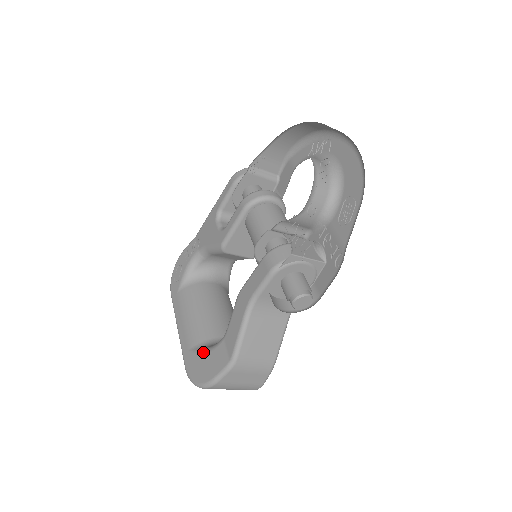
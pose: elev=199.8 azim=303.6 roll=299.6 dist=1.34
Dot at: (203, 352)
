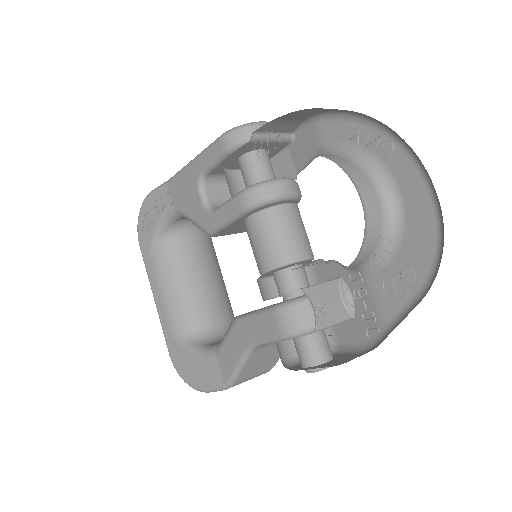
Dot at: (190, 352)
